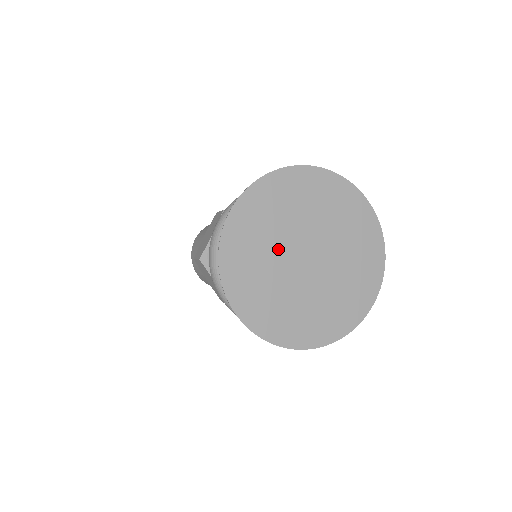
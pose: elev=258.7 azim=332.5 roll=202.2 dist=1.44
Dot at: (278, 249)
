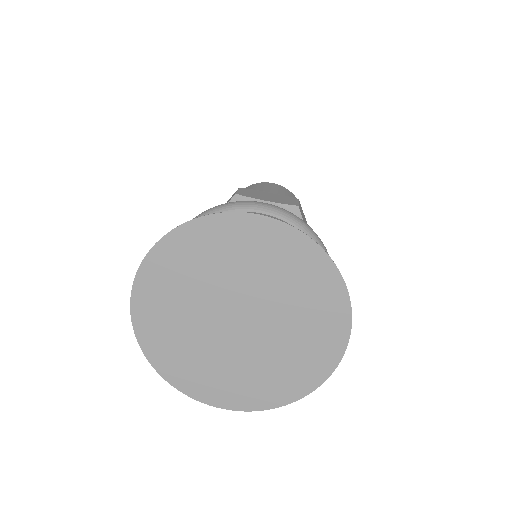
Dot at: (206, 337)
